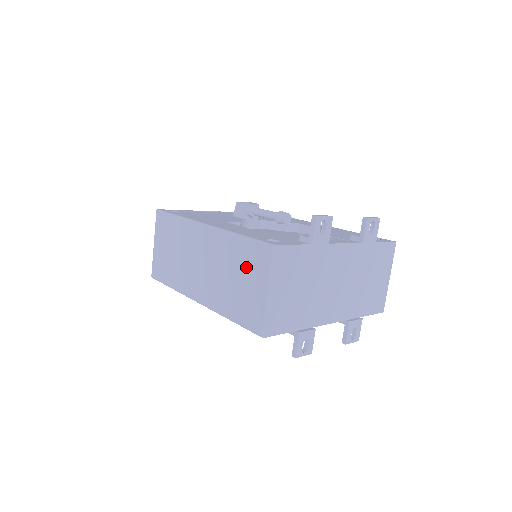
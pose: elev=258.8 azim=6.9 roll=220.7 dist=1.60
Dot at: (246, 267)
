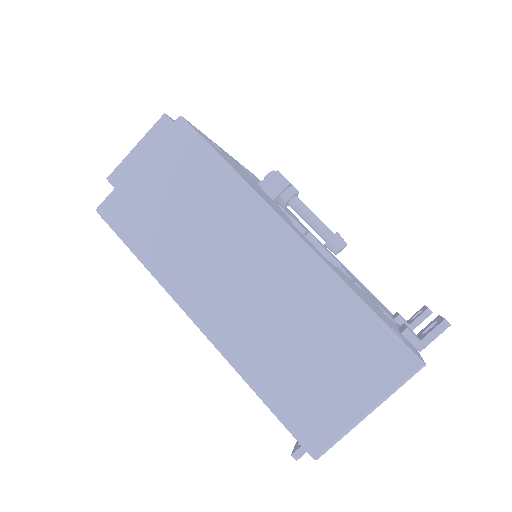
Dot at: (346, 353)
